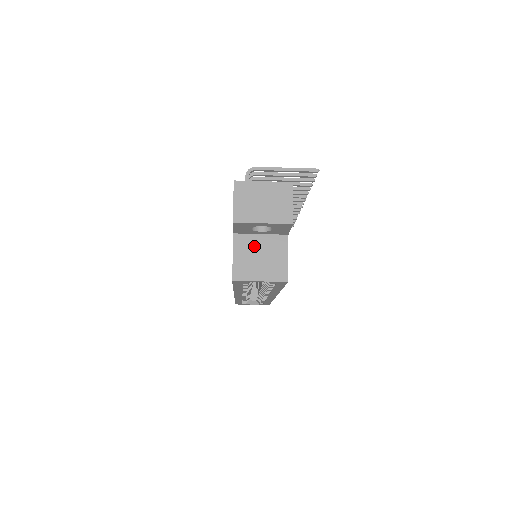
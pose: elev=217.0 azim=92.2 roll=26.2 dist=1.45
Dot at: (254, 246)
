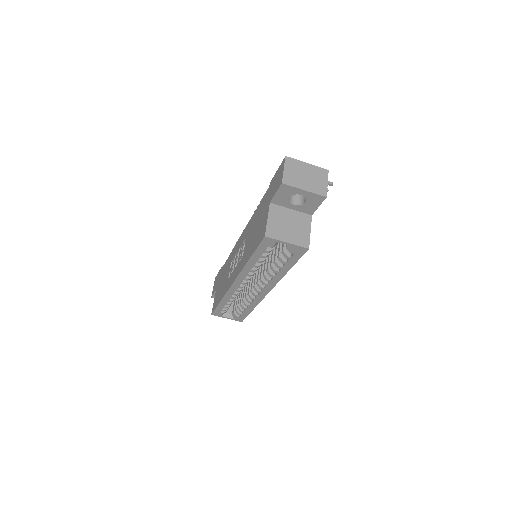
Dot at: (285, 216)
